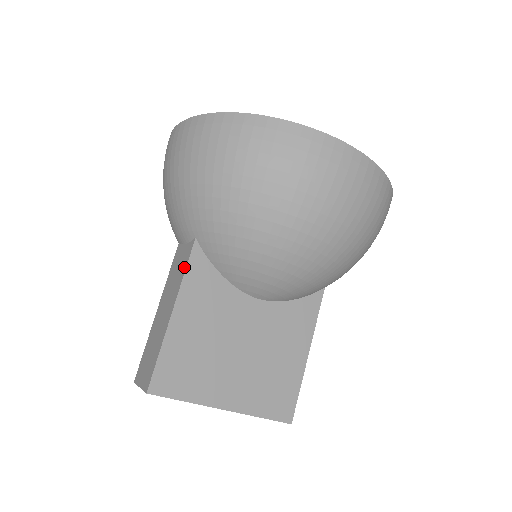
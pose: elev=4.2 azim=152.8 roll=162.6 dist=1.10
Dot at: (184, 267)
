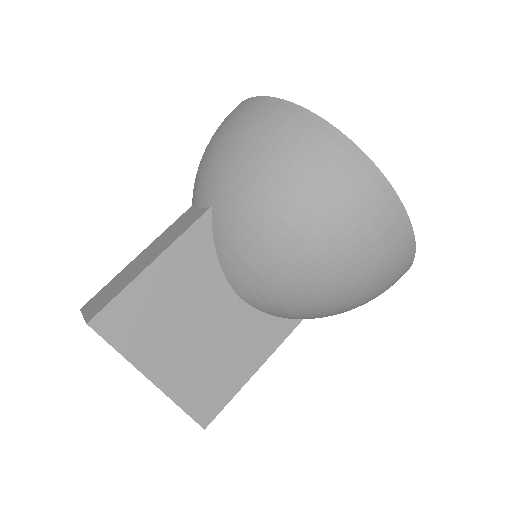
Dot at: (186, 227)
